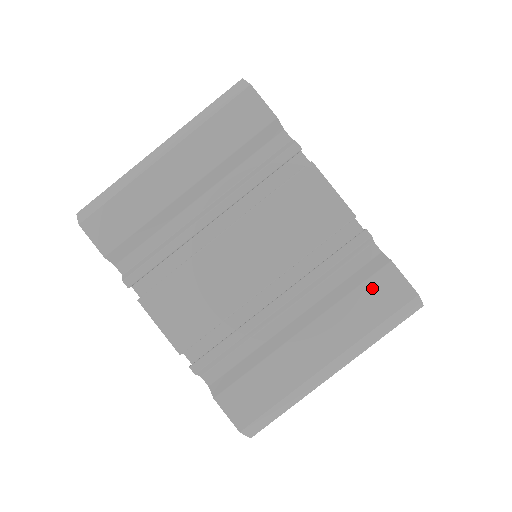
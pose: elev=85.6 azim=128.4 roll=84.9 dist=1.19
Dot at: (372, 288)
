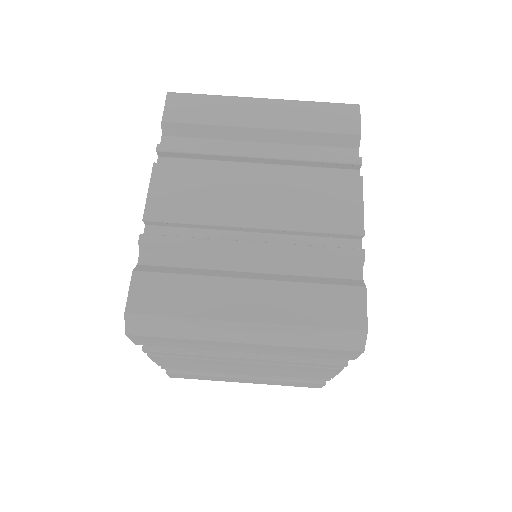
Dot at: (333, 294)
